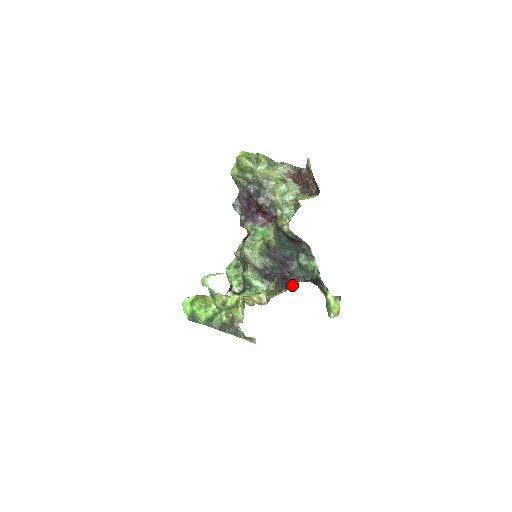
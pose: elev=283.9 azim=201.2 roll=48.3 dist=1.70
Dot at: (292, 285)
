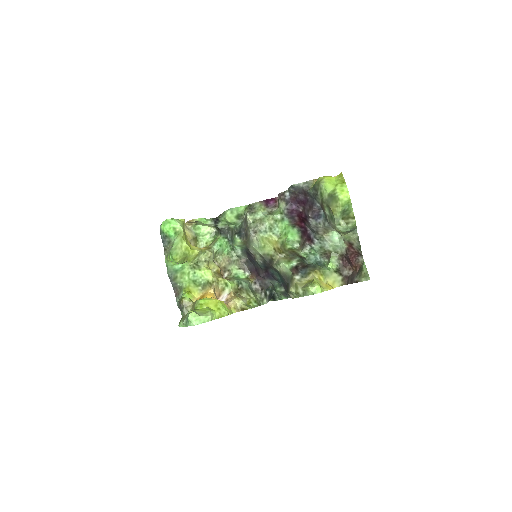
Dot at: (255, 287)
